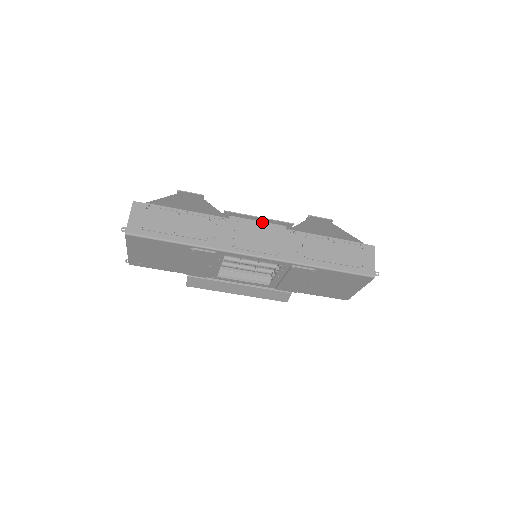
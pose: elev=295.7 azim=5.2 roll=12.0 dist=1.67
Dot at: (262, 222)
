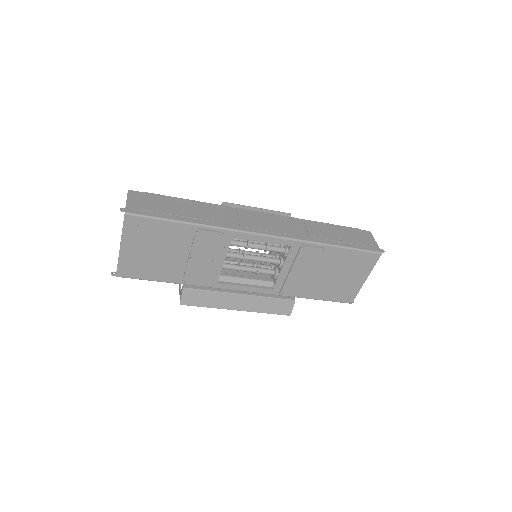
Dot at: occluded
